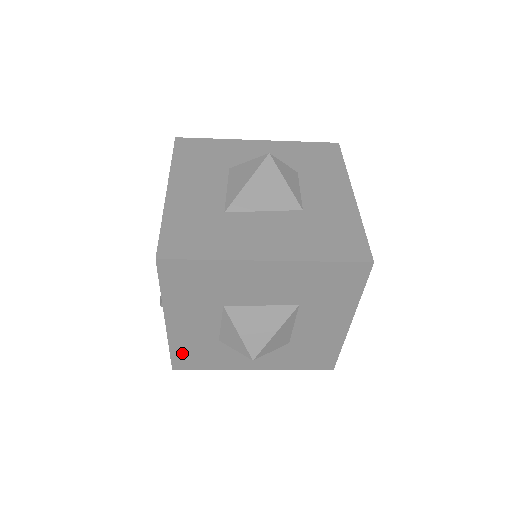
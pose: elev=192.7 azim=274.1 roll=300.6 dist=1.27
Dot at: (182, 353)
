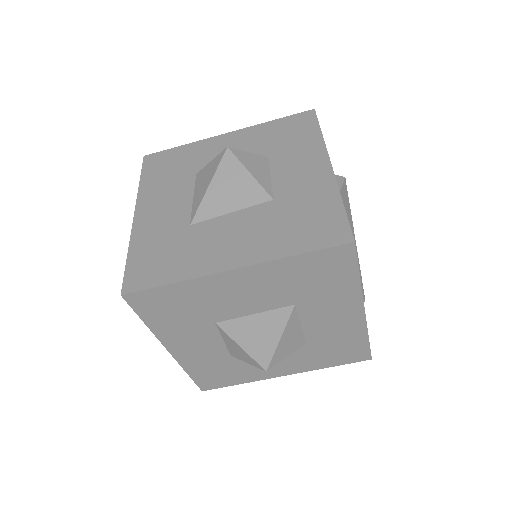
Dot at: (202, 374)
